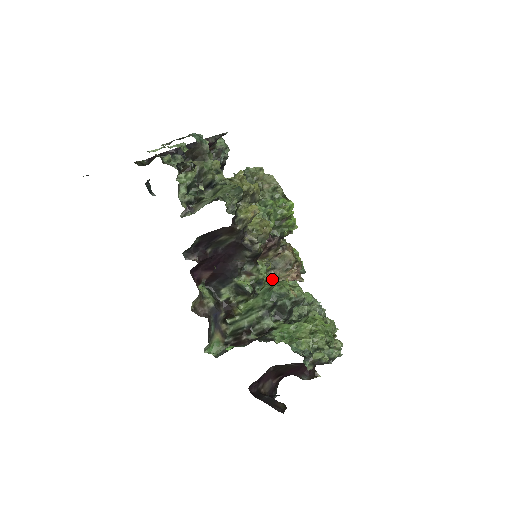
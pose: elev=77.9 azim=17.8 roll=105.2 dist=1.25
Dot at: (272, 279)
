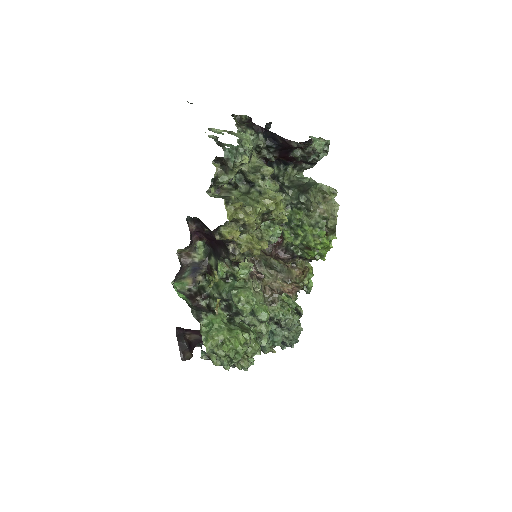
Dot at: (247, 282)
